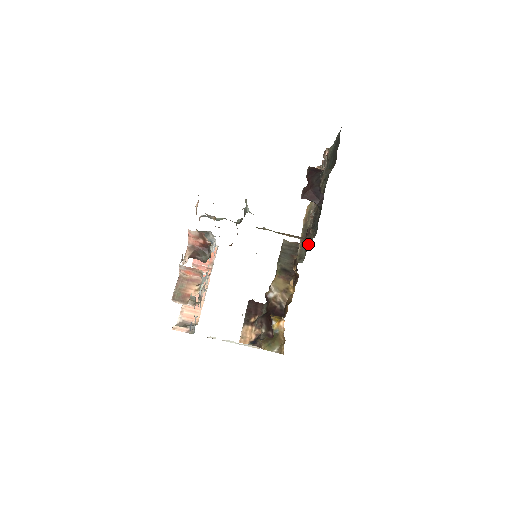
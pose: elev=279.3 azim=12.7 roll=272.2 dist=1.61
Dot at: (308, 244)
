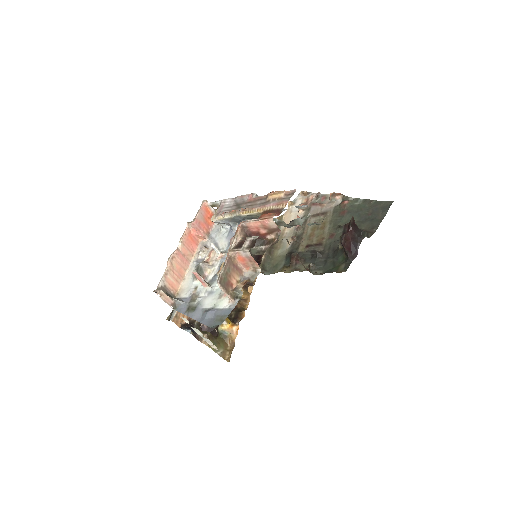
Dot at: occluded
